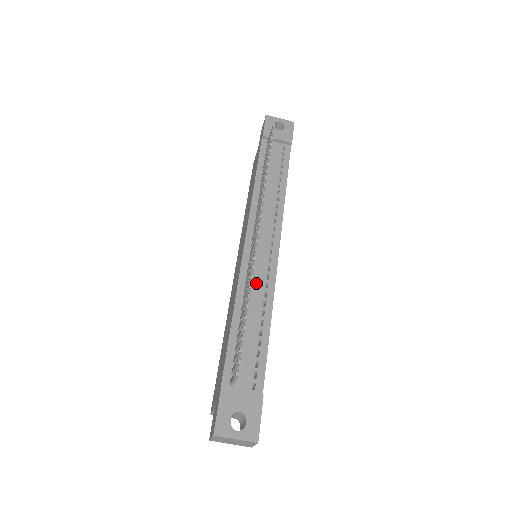
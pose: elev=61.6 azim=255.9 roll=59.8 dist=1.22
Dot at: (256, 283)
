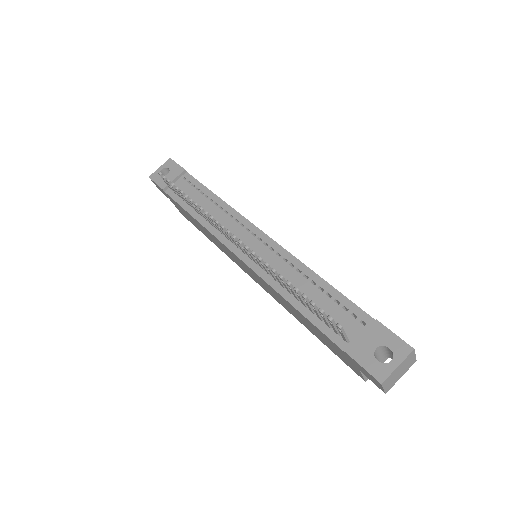
Dot at: (277, 267)
